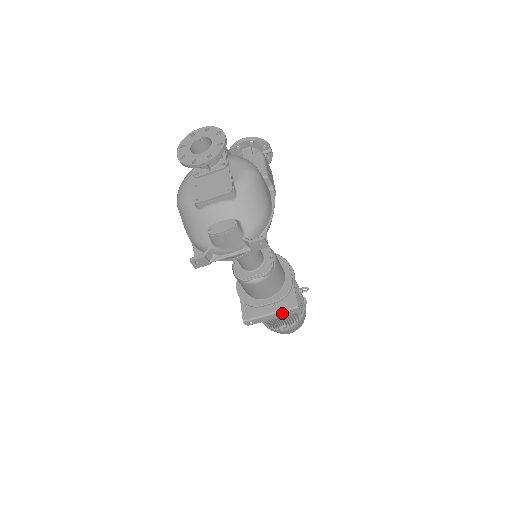
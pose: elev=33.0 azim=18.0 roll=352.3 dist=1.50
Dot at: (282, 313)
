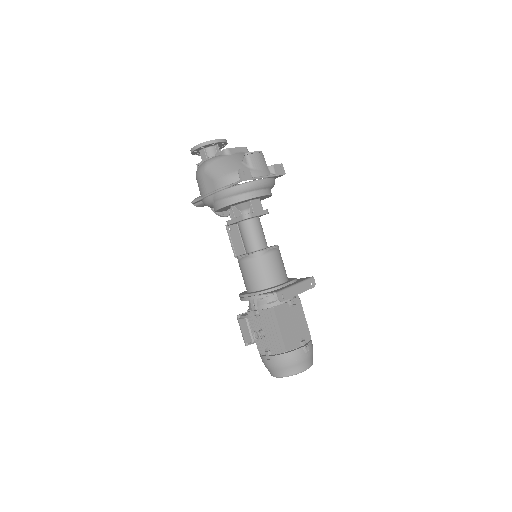
Dot at: (304, 284)
